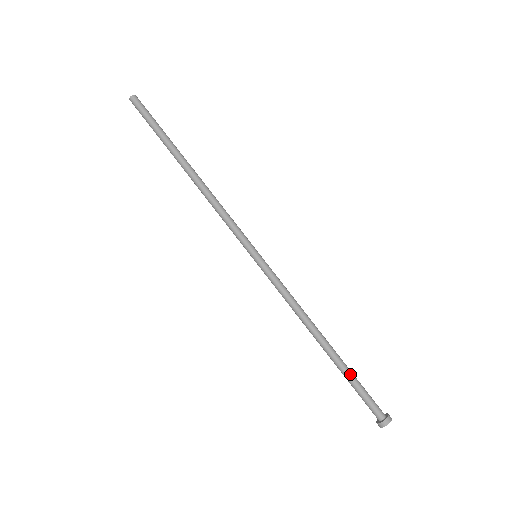
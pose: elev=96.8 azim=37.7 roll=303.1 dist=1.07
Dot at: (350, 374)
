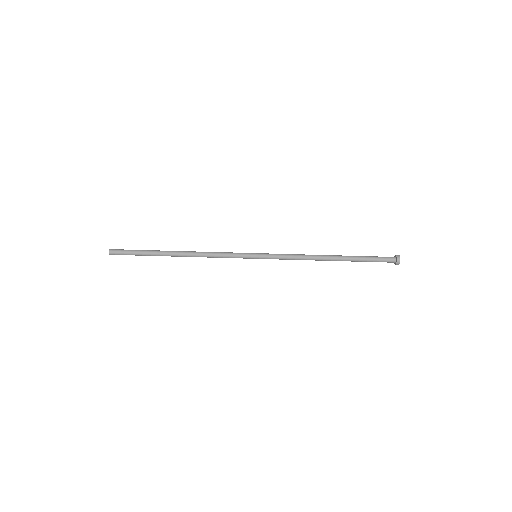
Dot at: (359, 256)
